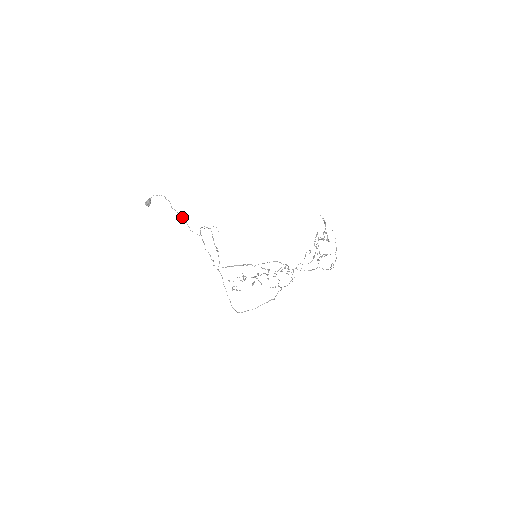
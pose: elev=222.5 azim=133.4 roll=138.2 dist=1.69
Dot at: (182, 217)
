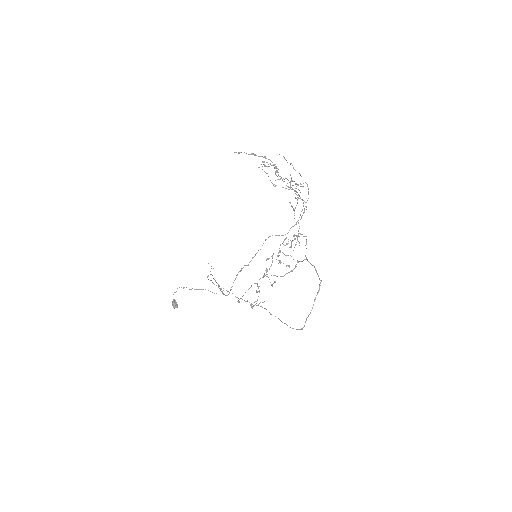
Dot at: (201, 289)
